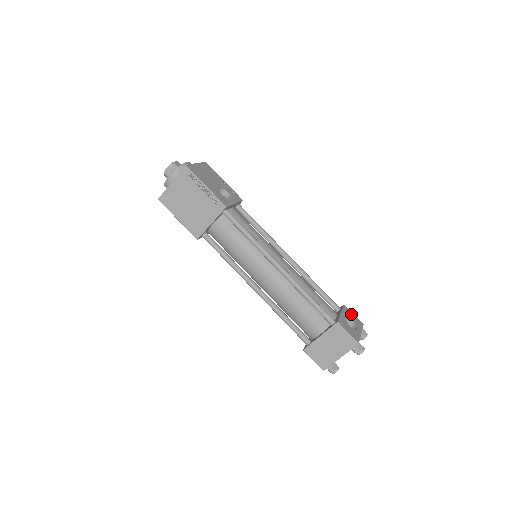
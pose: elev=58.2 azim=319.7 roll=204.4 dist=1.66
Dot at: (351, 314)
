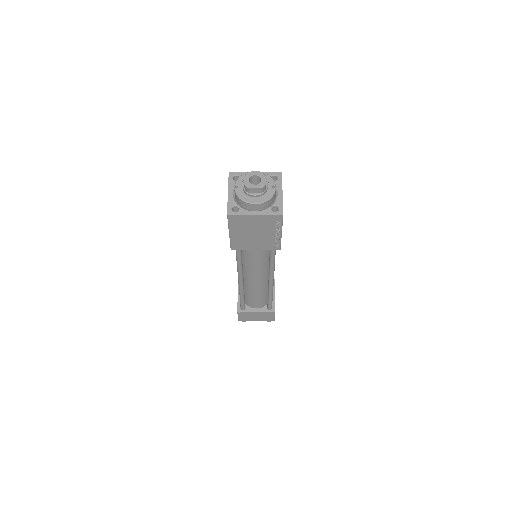
Dot at: occluded
